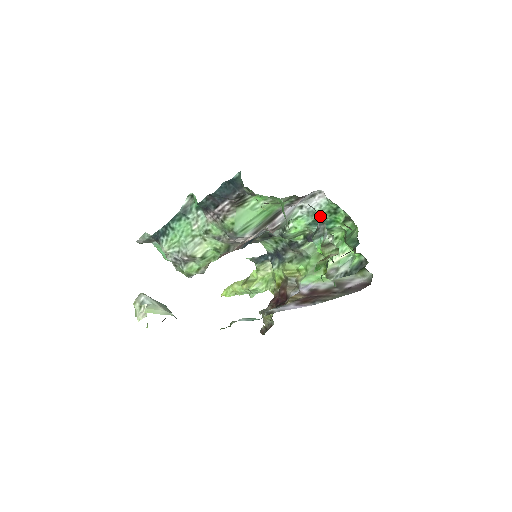
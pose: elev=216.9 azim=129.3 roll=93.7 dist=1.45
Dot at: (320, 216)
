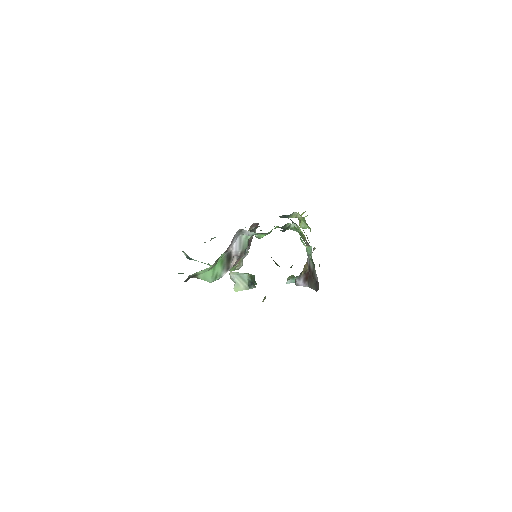
Dot at: occluded
